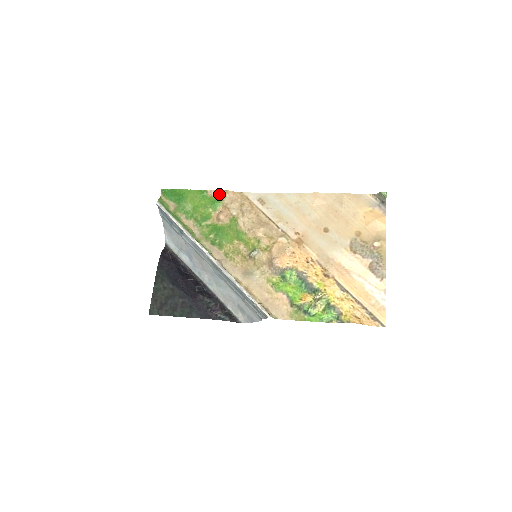
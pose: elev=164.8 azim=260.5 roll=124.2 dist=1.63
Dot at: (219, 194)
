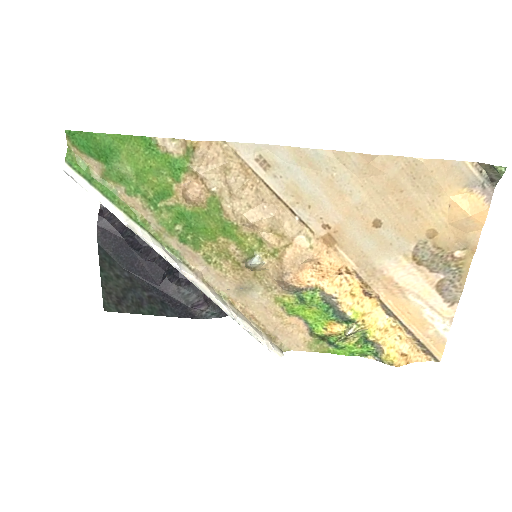
Dot at: (181, 147)
